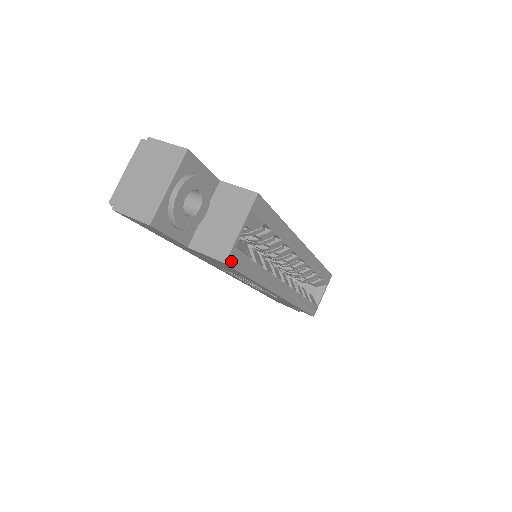
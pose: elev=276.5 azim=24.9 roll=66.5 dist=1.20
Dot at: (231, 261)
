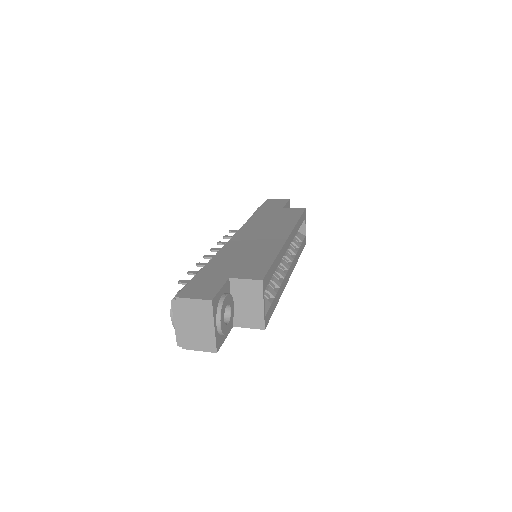
Dot at: (266, 323)
